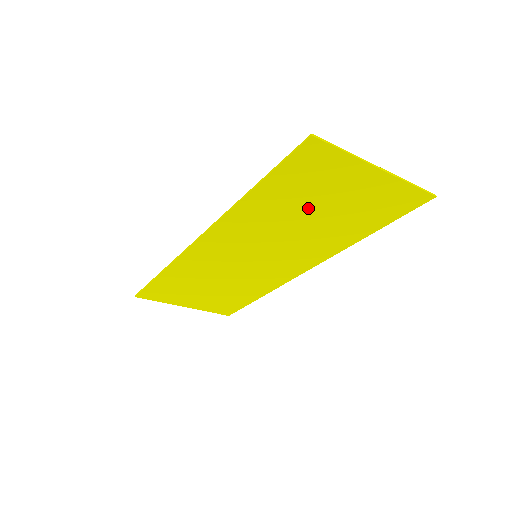
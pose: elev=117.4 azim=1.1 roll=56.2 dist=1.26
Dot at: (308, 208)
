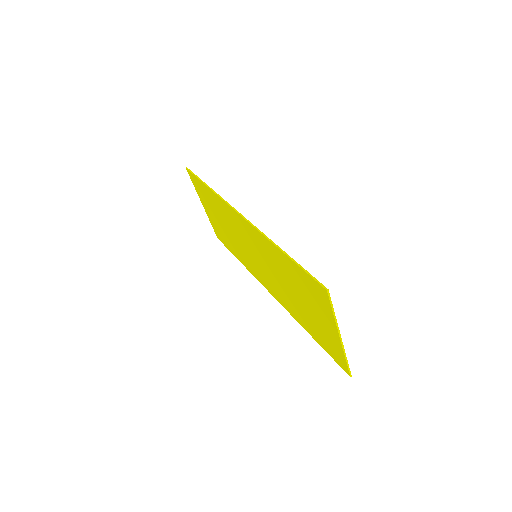
Dot at: (297, 291)
